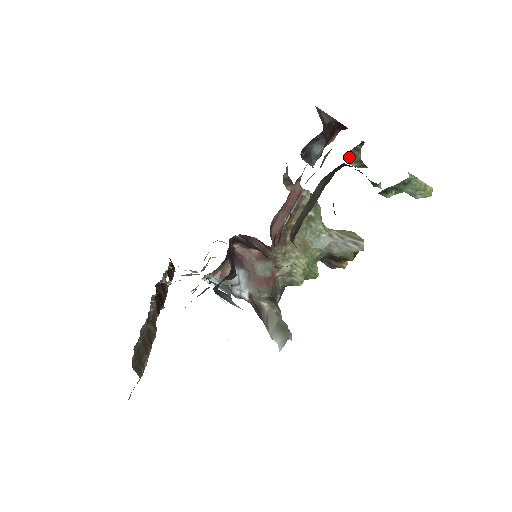
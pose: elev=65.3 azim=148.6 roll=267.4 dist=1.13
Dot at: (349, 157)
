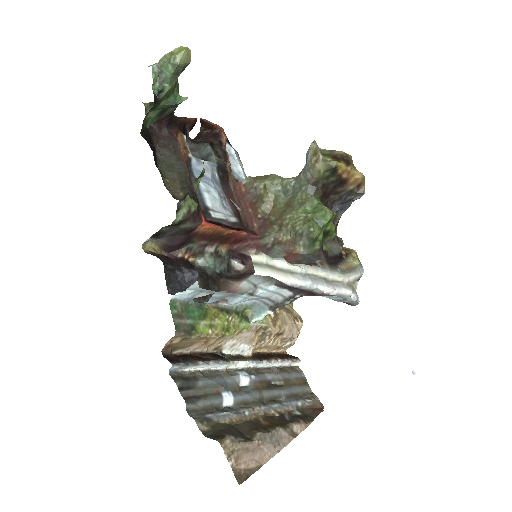
Dot at: occluded
